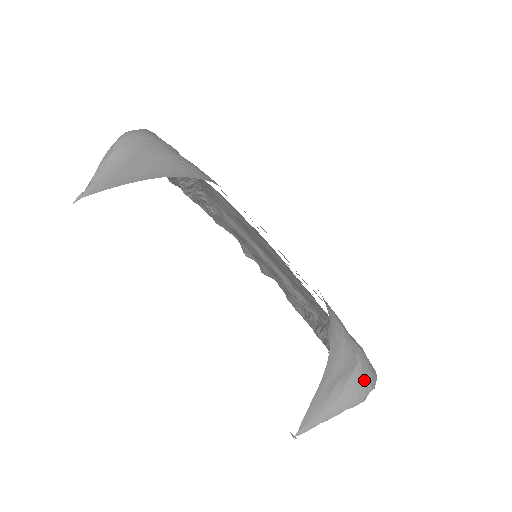
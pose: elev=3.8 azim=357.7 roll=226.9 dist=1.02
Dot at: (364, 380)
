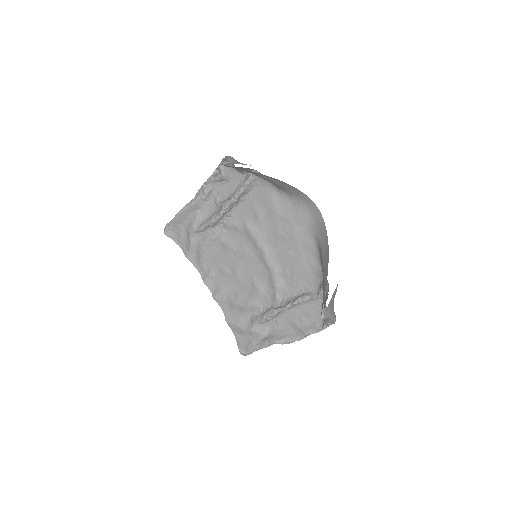
Dot at: occluded
